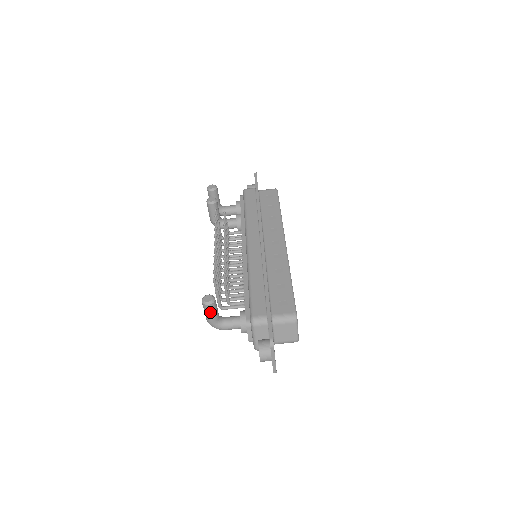
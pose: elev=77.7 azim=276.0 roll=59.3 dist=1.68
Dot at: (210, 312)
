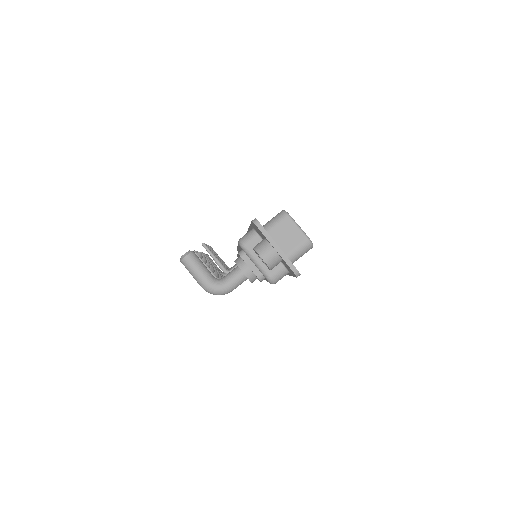
Dot at: (194, 267)
